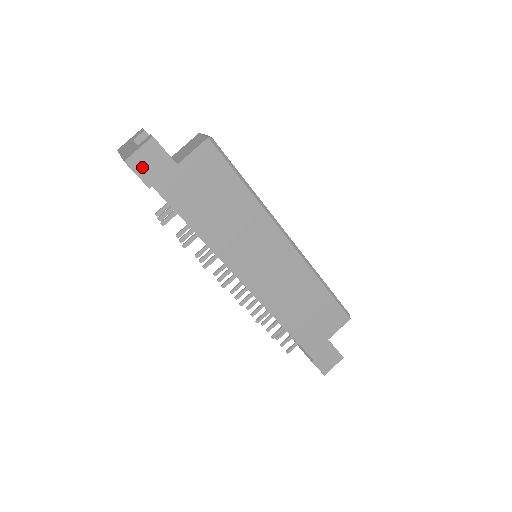
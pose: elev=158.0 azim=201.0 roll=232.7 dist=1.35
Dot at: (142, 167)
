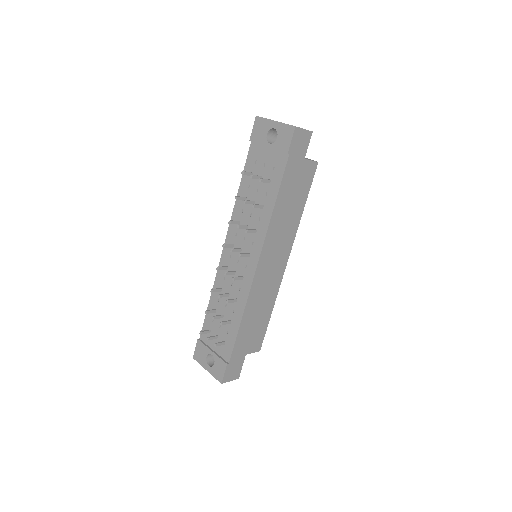
Dot at: (296, 139)
